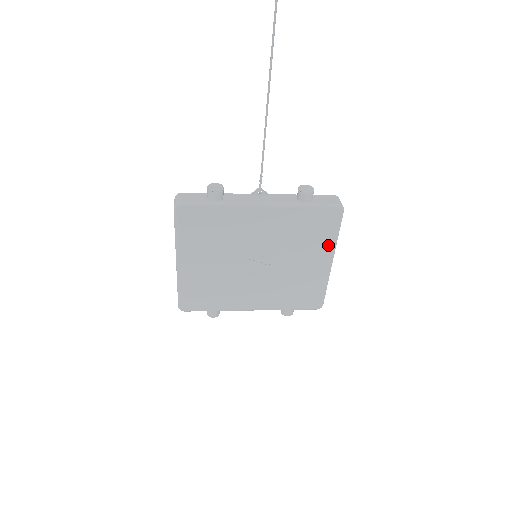
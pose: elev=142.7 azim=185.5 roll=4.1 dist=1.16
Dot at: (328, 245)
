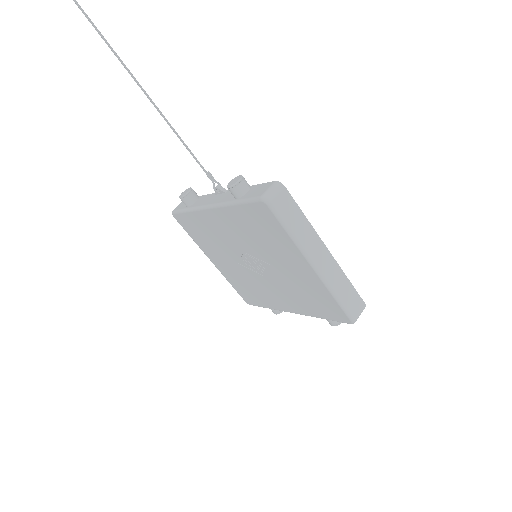
Dot at: (291, 246)
